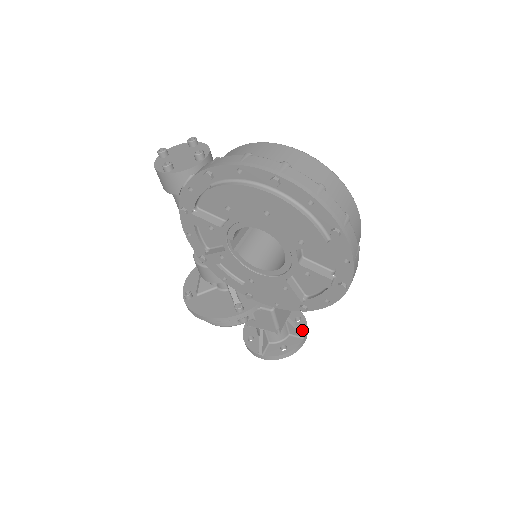
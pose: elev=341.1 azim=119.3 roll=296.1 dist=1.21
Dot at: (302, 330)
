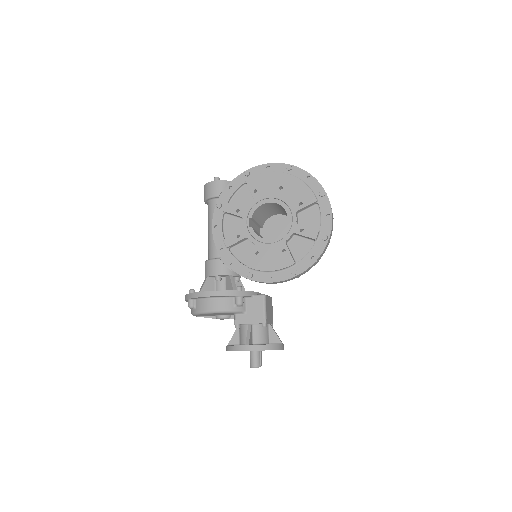
Dot at: occluded
